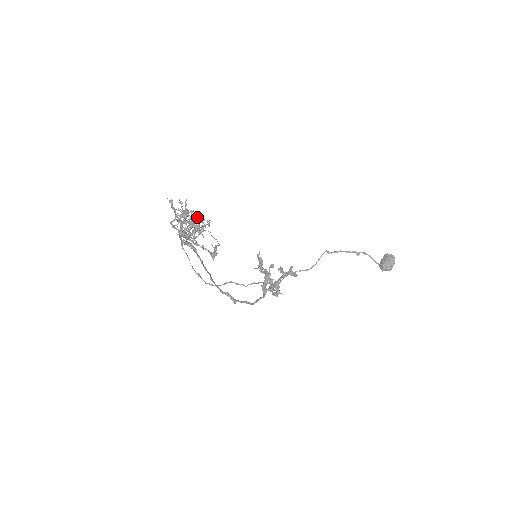
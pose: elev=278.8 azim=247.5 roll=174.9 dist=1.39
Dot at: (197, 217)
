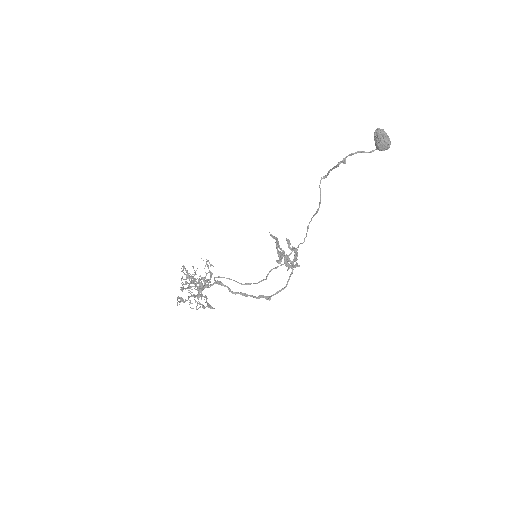
Dot at: (177, 300)
